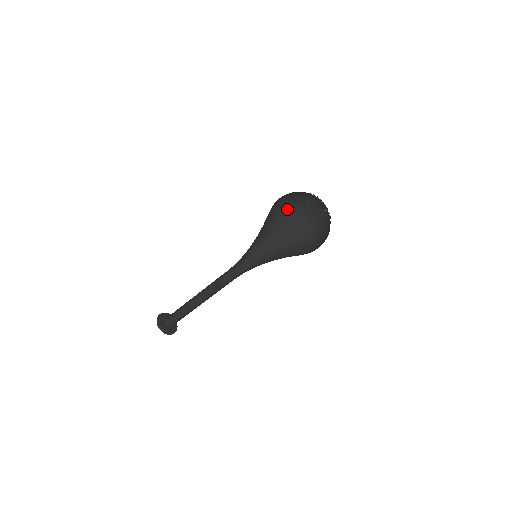
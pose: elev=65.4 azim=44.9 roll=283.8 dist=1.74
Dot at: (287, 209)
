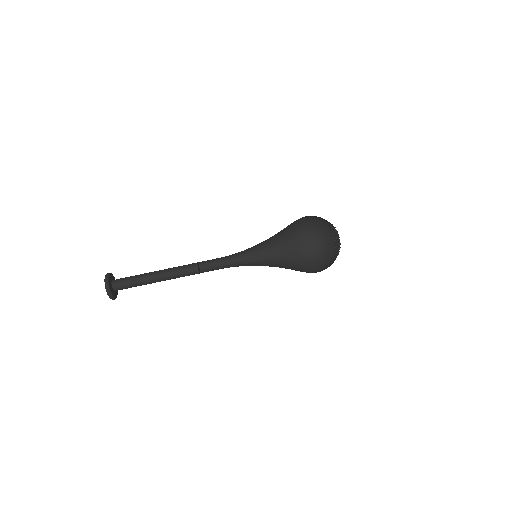
Dot at: (297, 236)
